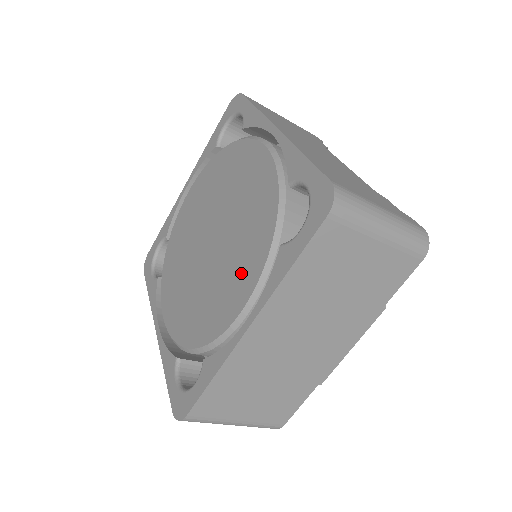
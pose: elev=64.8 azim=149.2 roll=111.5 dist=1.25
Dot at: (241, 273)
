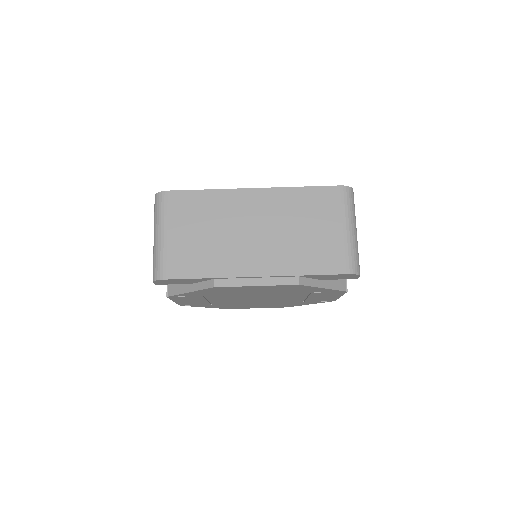
Dot at: occluded
